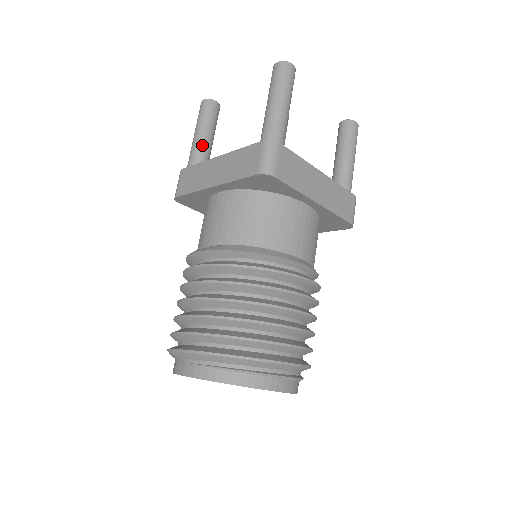
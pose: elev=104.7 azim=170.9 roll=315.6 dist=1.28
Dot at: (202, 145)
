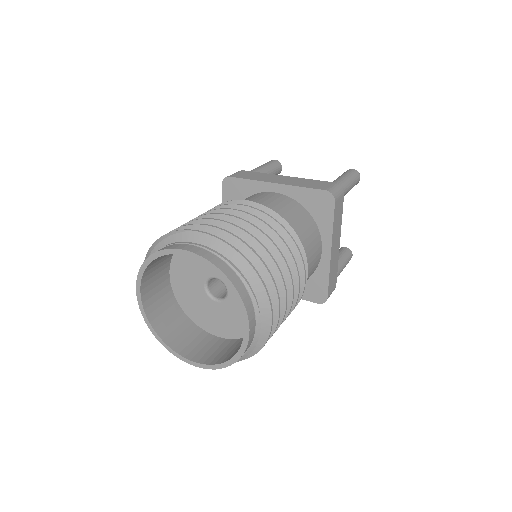
Dot at: occluded
